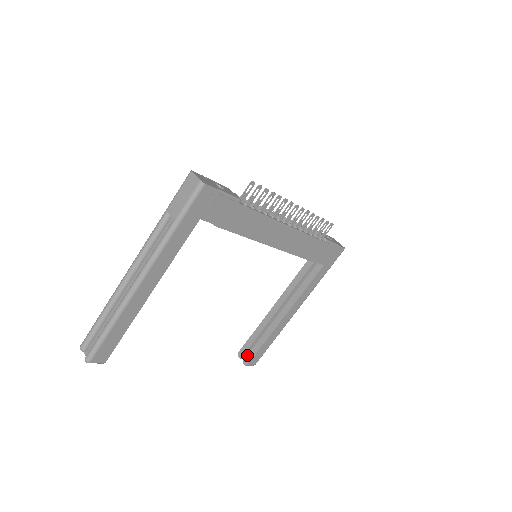
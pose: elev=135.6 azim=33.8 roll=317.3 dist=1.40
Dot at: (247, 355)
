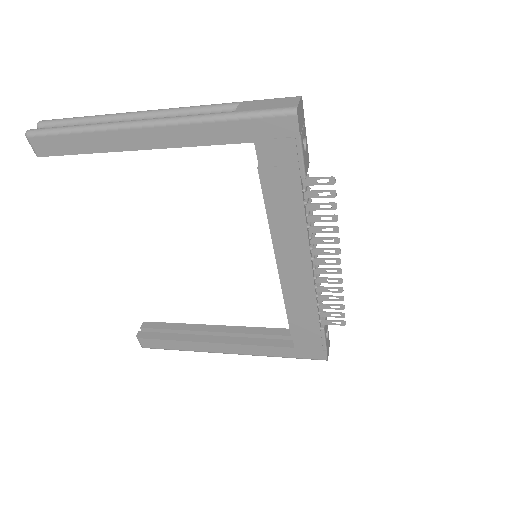
Dot at: occluded
